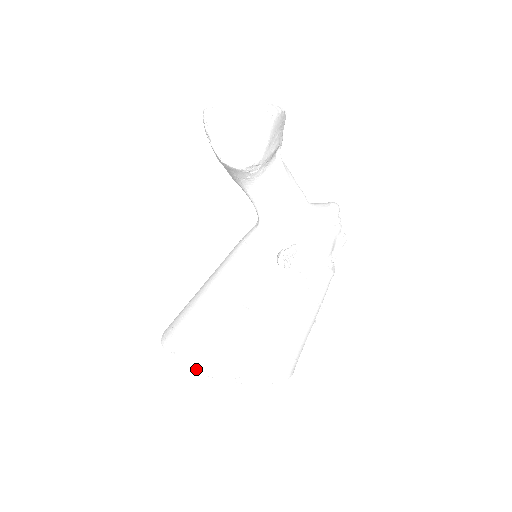
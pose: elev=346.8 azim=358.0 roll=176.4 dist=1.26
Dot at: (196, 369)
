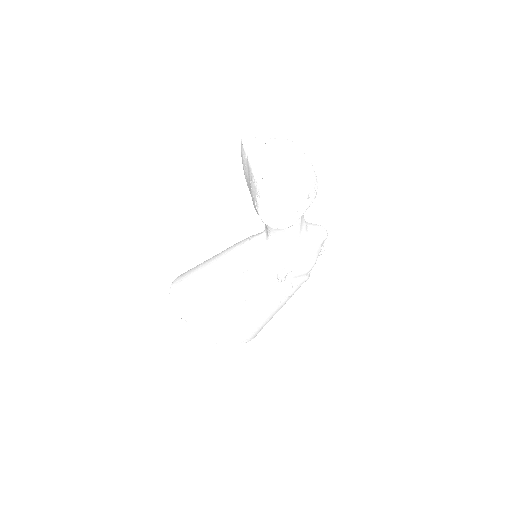
Dot at: (204, 338)
